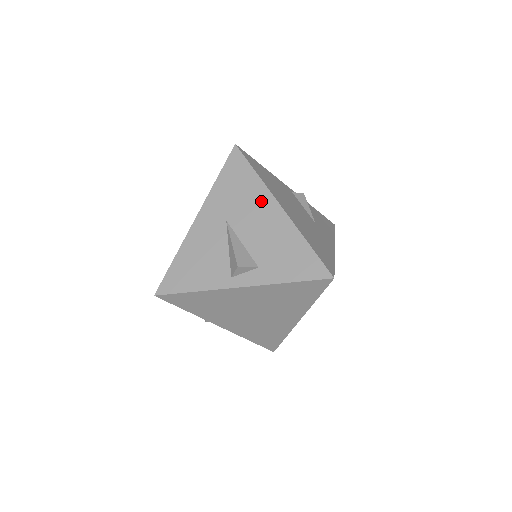
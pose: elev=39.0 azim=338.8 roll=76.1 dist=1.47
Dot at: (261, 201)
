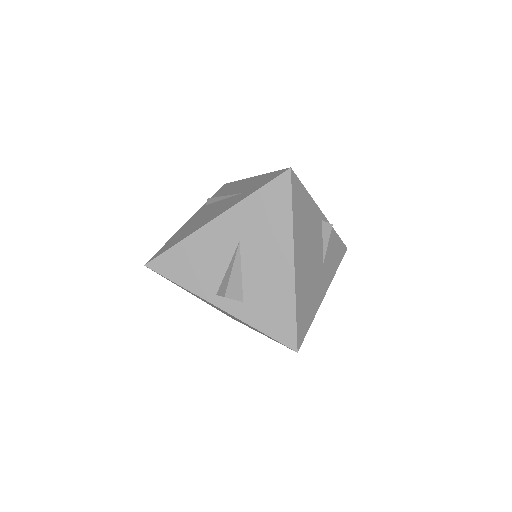
Dot at: (280, 244)
